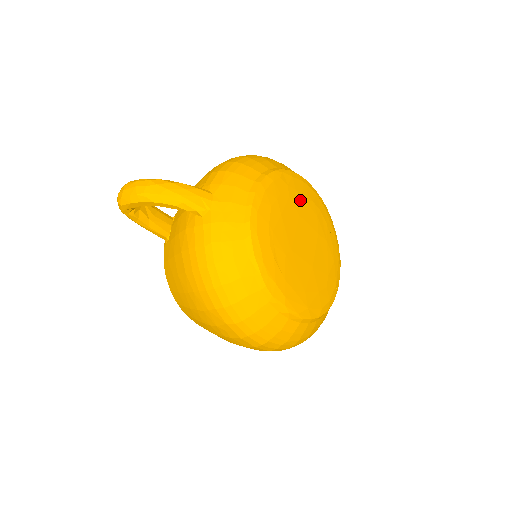
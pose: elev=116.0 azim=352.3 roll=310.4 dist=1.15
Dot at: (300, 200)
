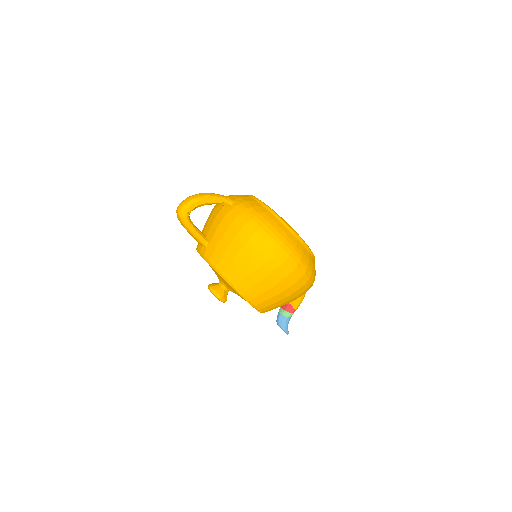
Dot at: occluded
